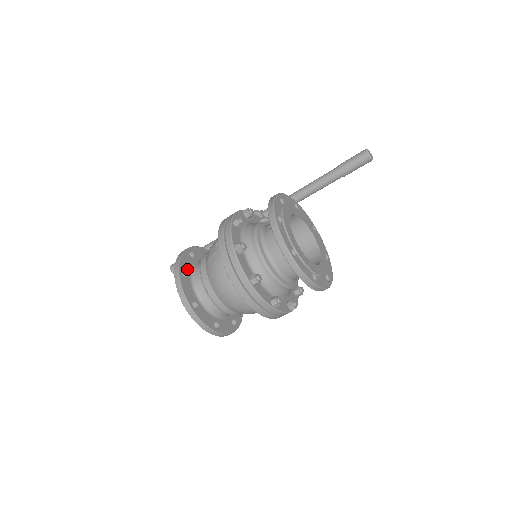
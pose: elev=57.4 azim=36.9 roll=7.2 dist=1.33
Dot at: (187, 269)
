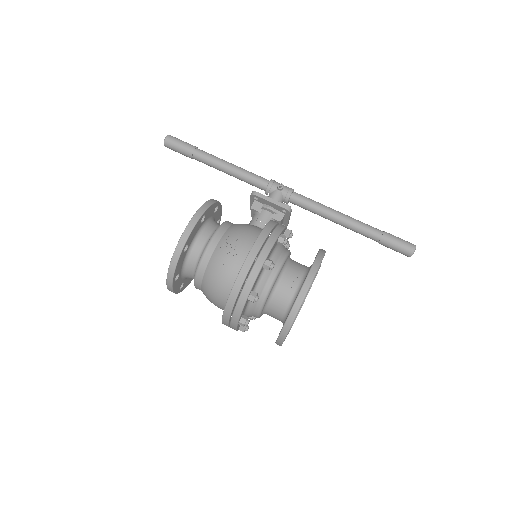
Dot at: (191, 240)
